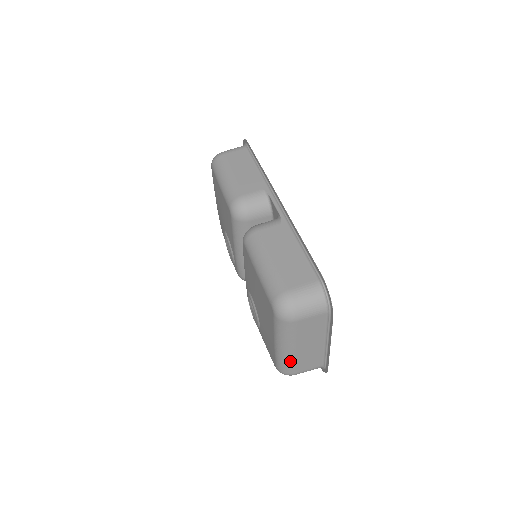
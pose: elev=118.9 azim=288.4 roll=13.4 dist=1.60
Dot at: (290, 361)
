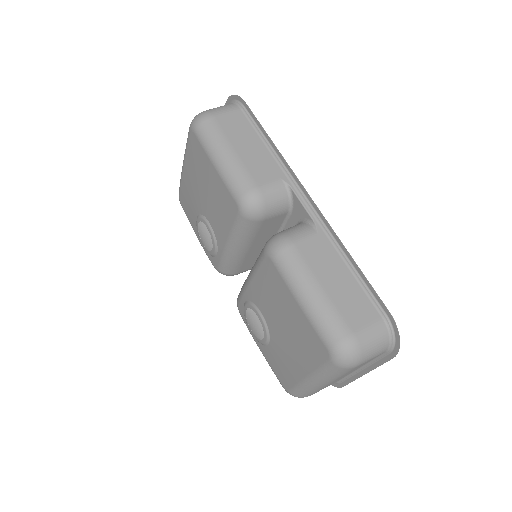
Dot at: (315, 390)
